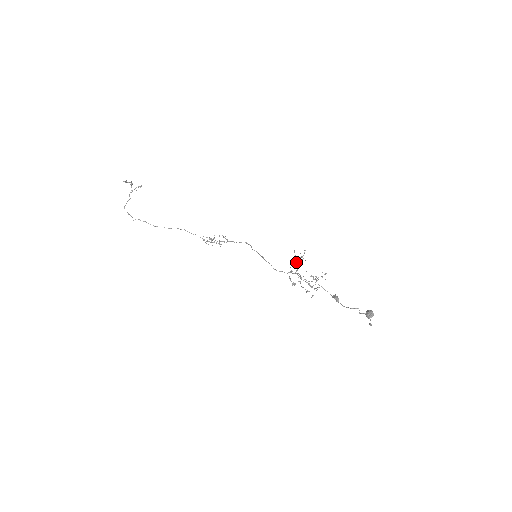
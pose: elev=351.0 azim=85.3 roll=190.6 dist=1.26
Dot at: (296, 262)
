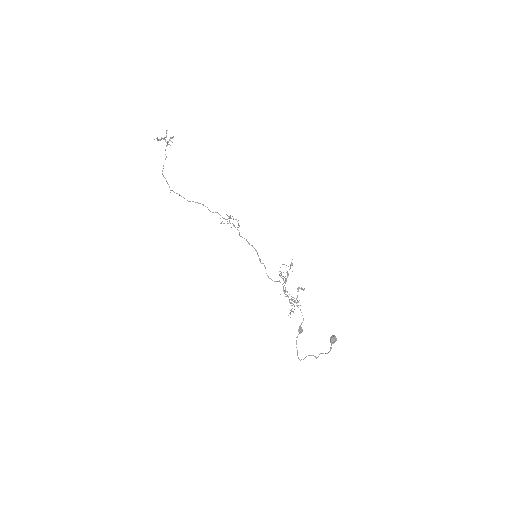
Dot at: (290, 266)
